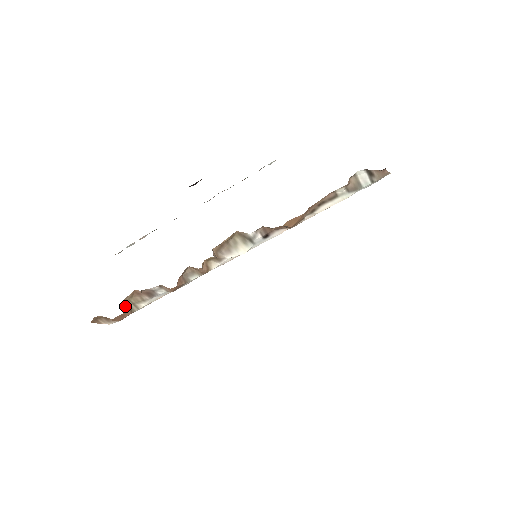
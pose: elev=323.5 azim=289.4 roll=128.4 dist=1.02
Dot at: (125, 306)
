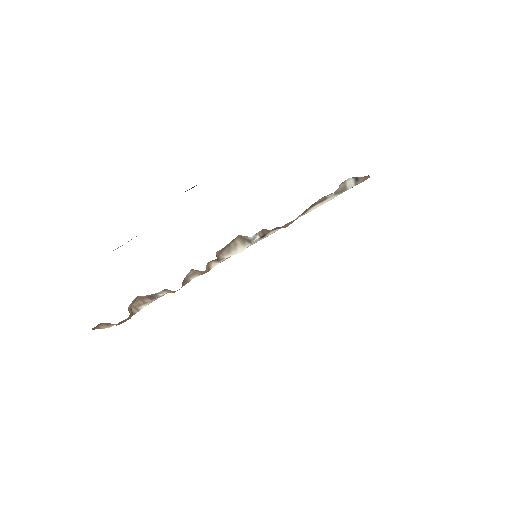
Dot at: occluded
